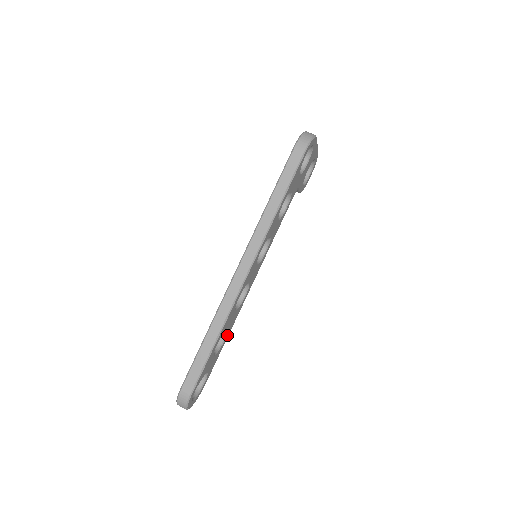
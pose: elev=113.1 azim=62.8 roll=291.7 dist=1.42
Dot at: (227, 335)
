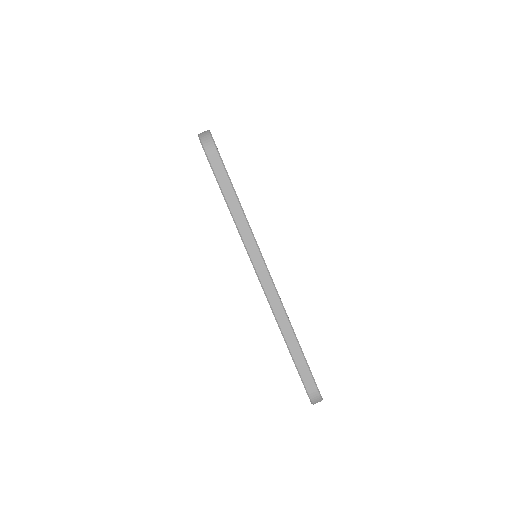
Dot at: occluded
